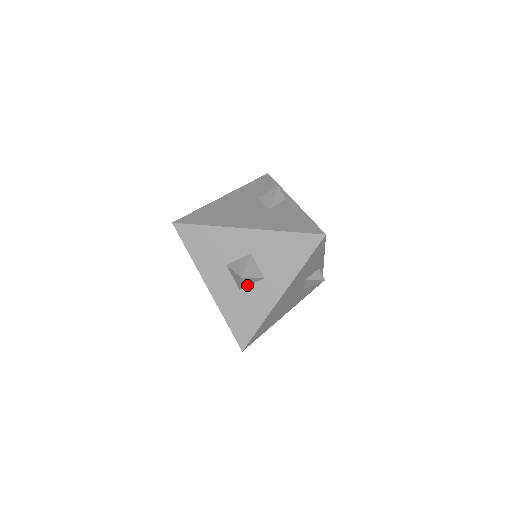
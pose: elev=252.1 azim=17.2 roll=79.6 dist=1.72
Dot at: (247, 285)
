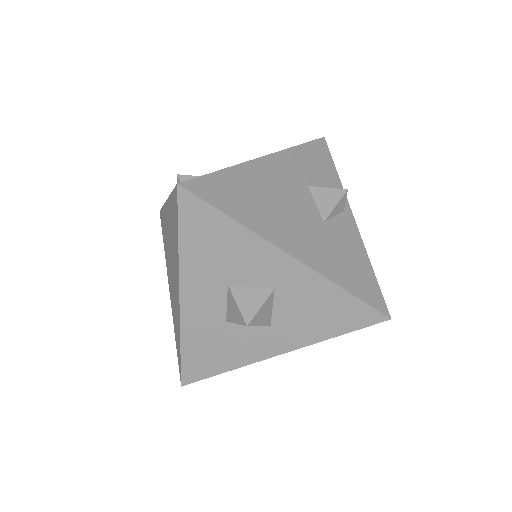
Dot at: occluded
